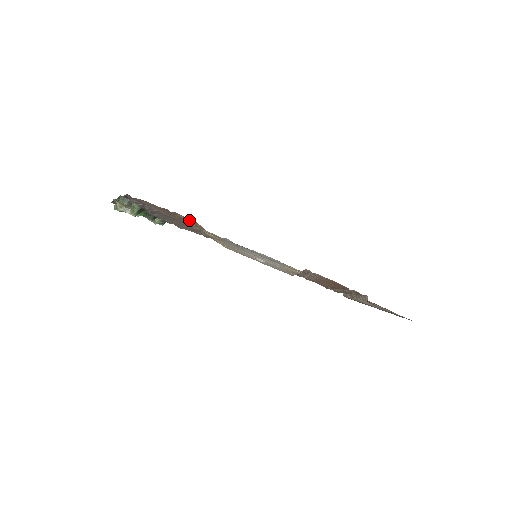
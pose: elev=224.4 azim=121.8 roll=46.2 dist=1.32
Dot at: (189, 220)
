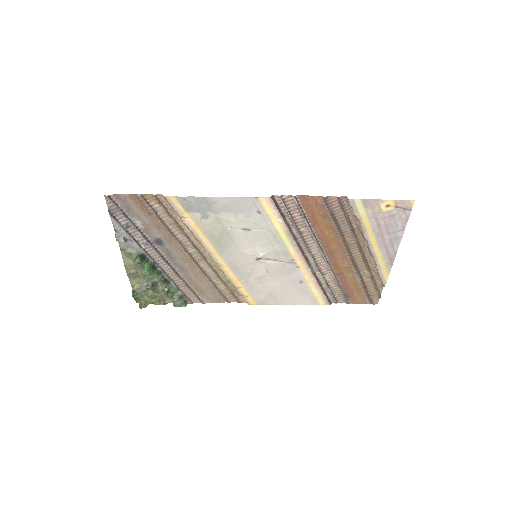
Dot at: (158, 198)
